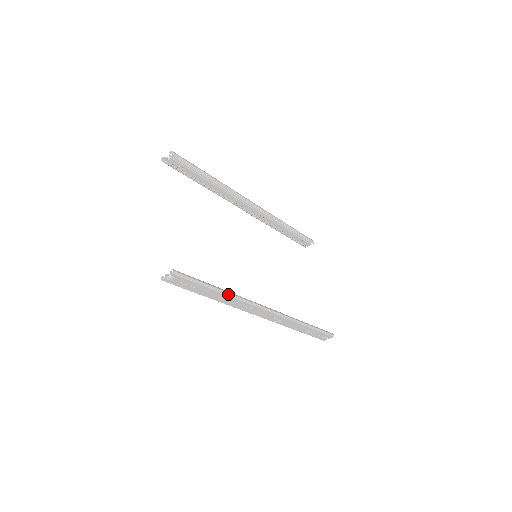
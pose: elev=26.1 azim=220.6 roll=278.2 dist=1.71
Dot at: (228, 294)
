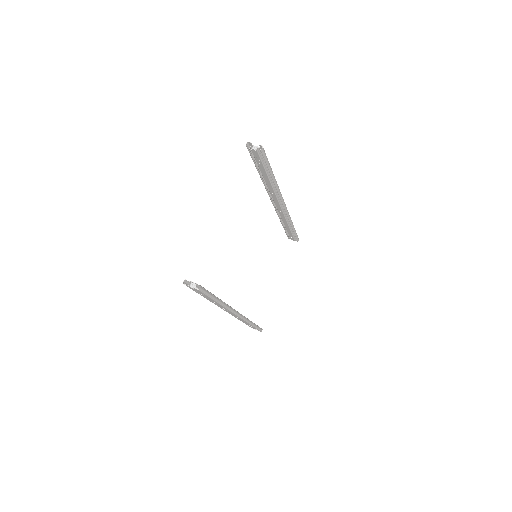
Dot at: (222, 304)
